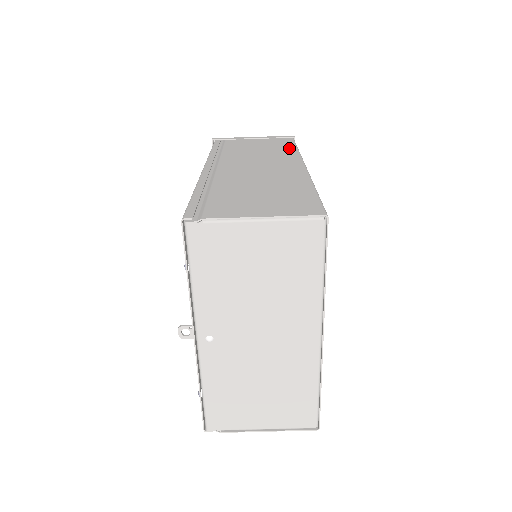
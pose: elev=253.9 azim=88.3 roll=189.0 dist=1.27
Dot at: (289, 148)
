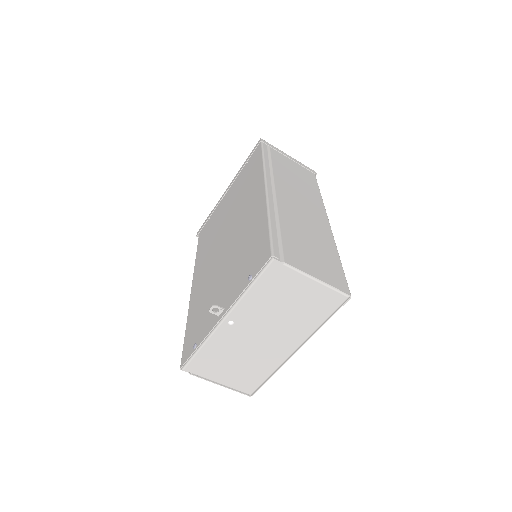
Dot at: (316, 190)
